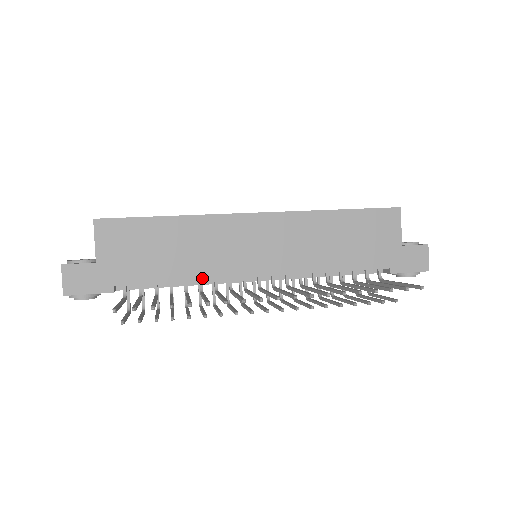
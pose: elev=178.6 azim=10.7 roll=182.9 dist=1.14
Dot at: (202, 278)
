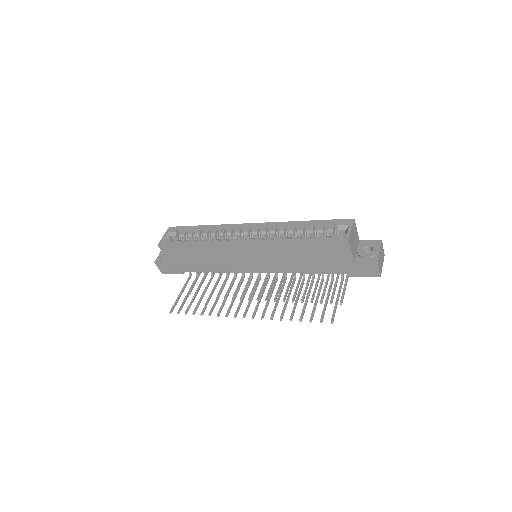
Dot at: (224, 271)
